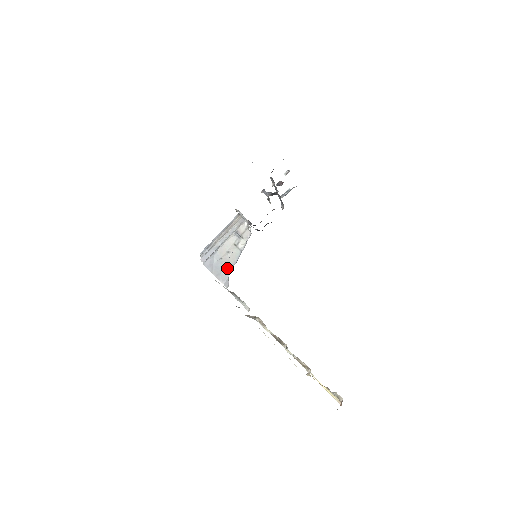
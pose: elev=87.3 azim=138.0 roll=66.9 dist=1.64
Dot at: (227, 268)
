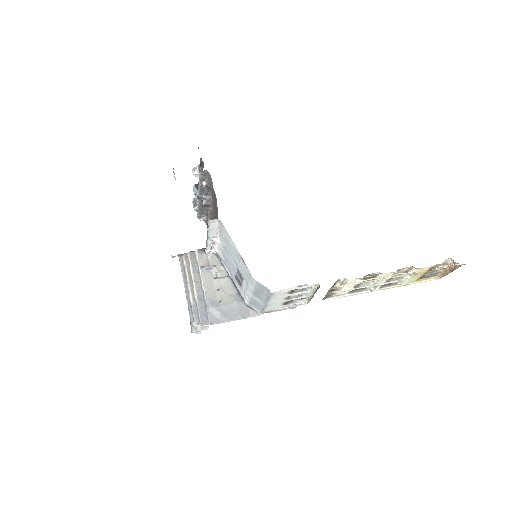
Dot at: (237, 301)
